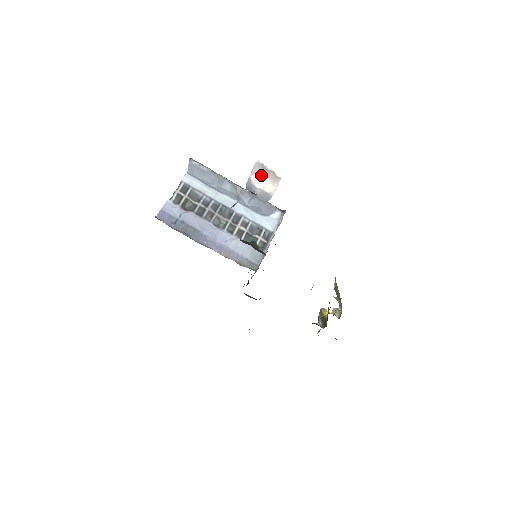
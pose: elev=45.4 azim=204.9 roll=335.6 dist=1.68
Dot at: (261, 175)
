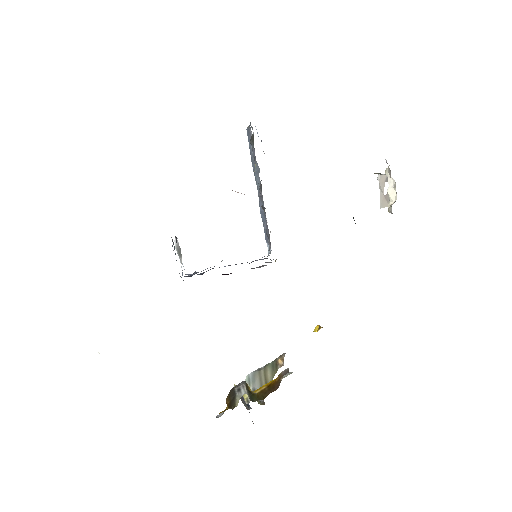
Dot at: (384, 185)
